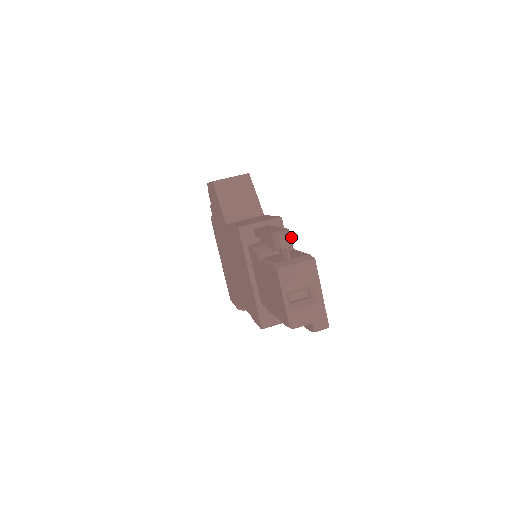
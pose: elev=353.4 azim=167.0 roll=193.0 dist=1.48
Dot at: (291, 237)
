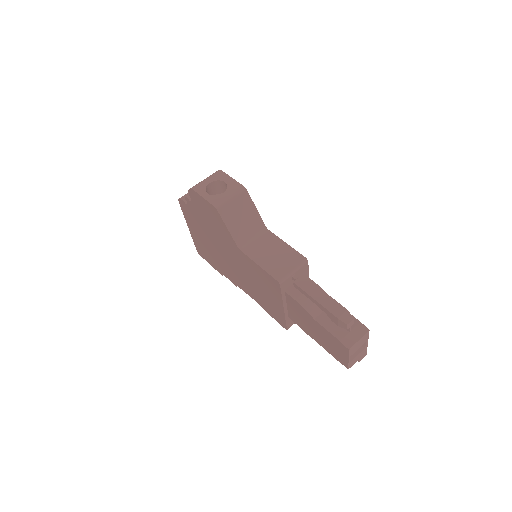
Dot at: occluded
